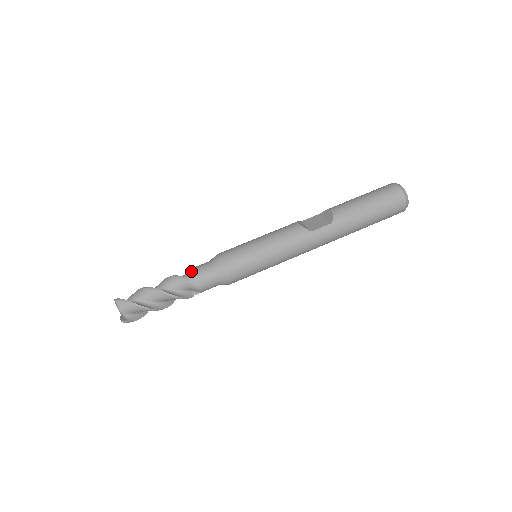
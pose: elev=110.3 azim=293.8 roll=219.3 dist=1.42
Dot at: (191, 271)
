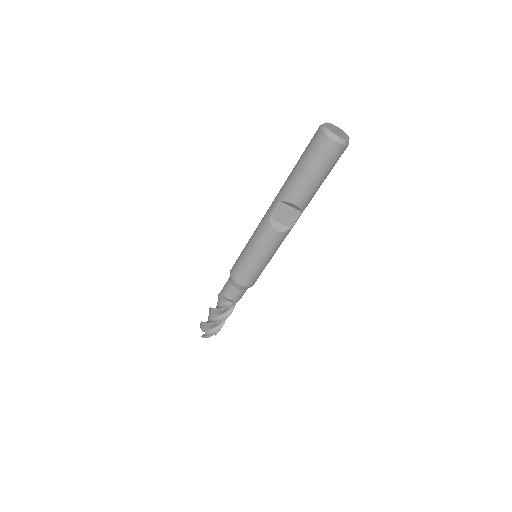
Dot at: (231, 301)
